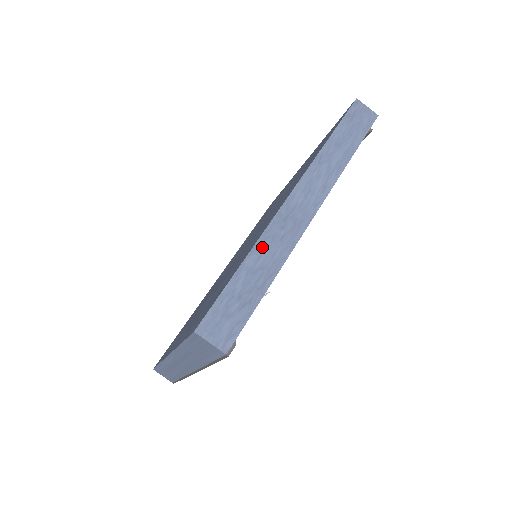
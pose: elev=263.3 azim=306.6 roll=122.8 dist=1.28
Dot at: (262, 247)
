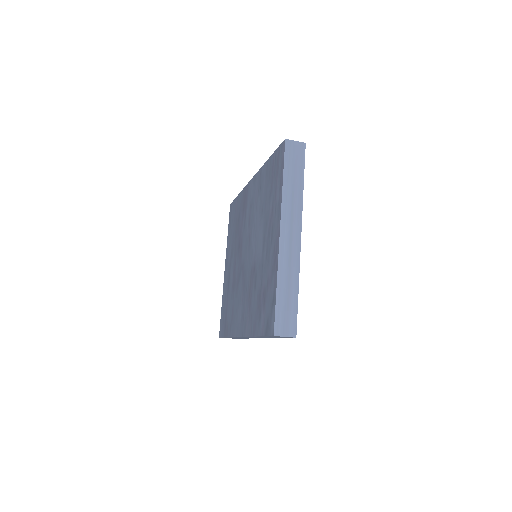
Dot at: (235, 337)
